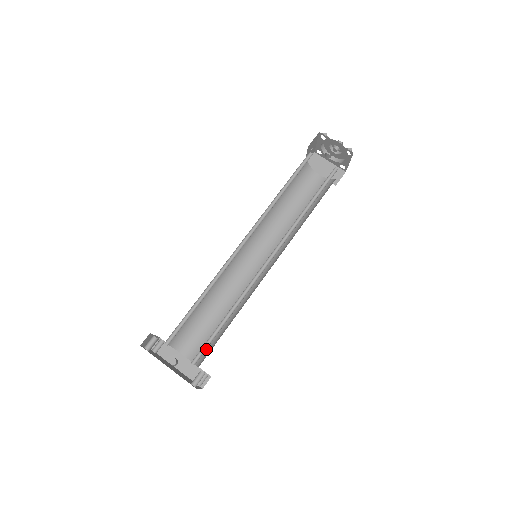
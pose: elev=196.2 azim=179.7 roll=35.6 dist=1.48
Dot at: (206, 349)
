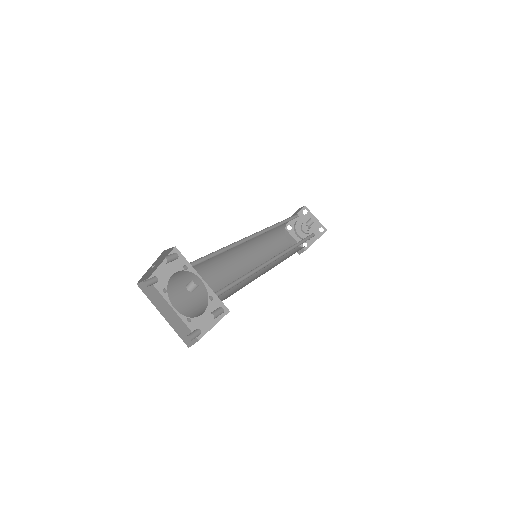
Dot at: (201, 309)
